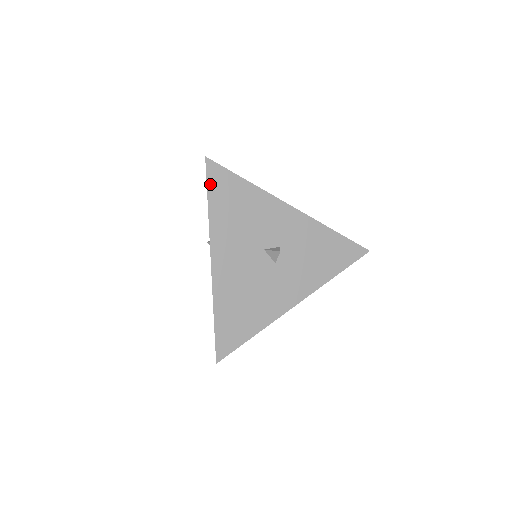
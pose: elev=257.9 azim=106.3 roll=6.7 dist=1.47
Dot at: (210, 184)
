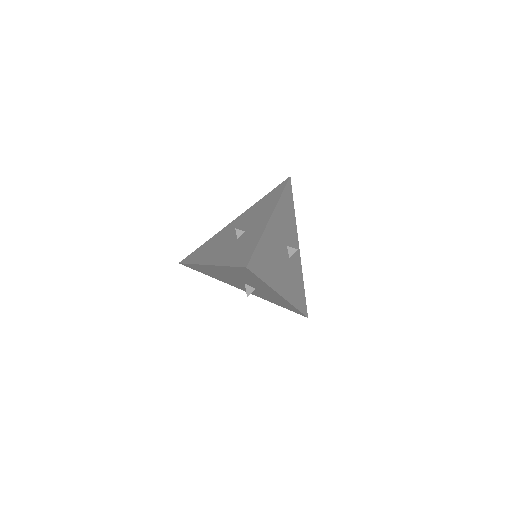
Dot at: (237, 268)
